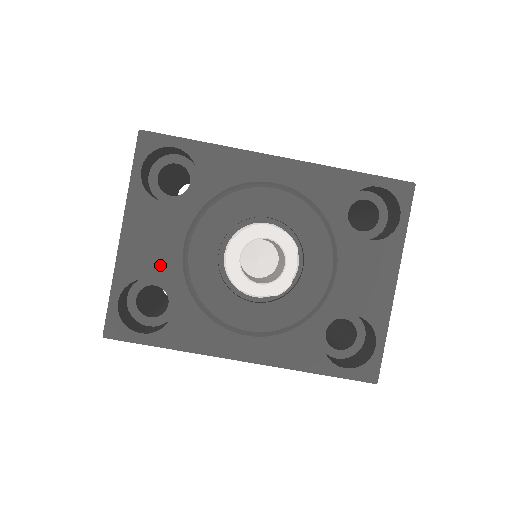
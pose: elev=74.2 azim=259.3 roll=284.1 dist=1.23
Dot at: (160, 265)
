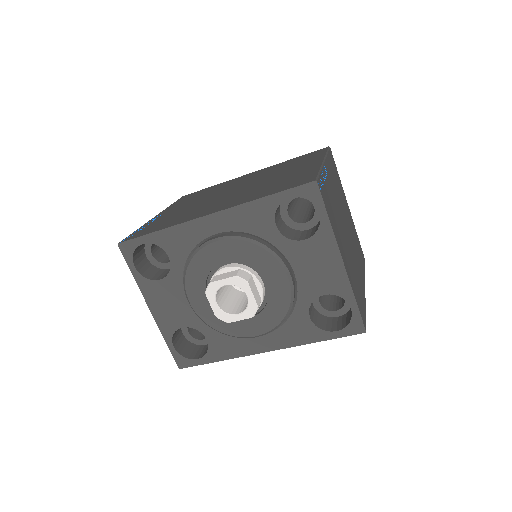
Dot at: (182, 317)
